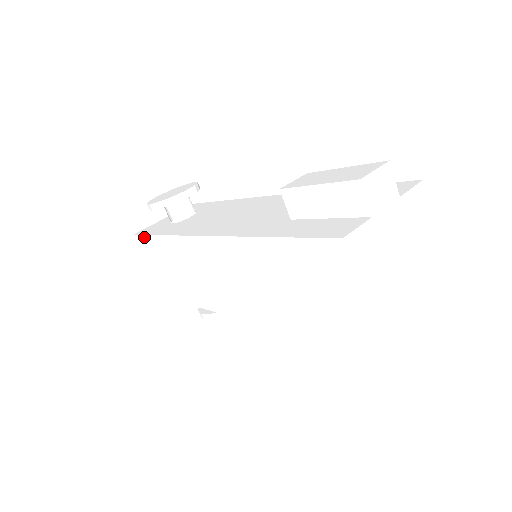
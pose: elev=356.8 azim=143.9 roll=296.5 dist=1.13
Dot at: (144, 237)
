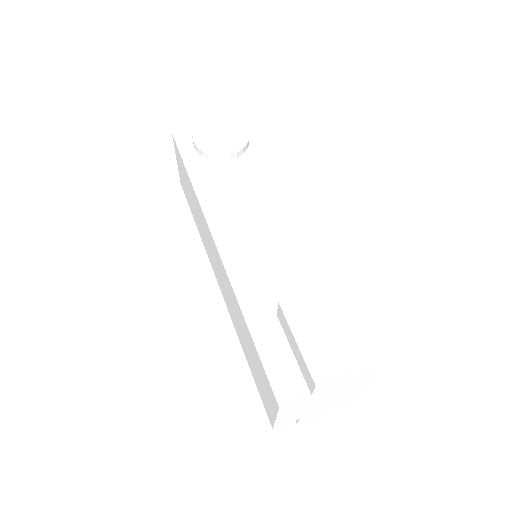
Dot at: (179, 153)
